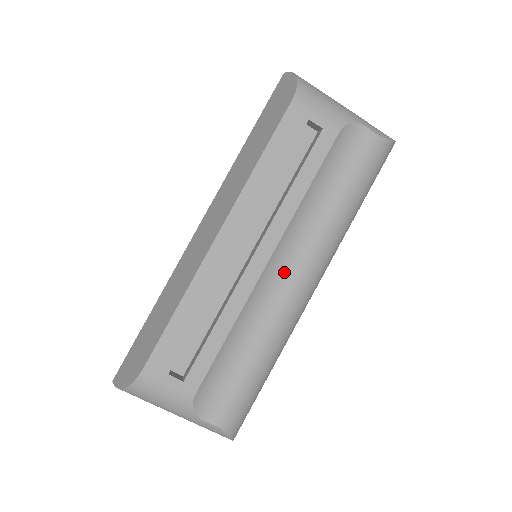
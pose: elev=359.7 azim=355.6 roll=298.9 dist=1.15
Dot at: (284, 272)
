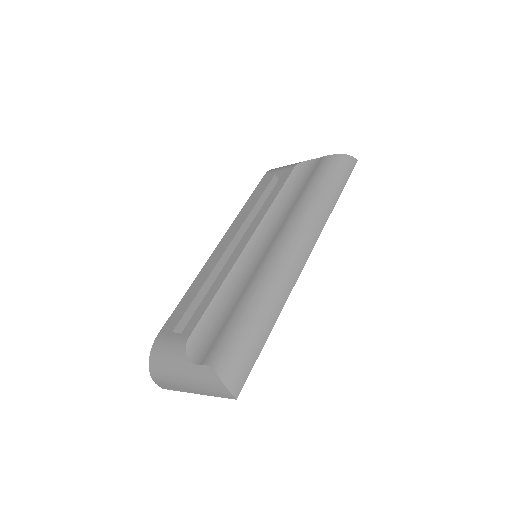
Dot at: (265, 245)
